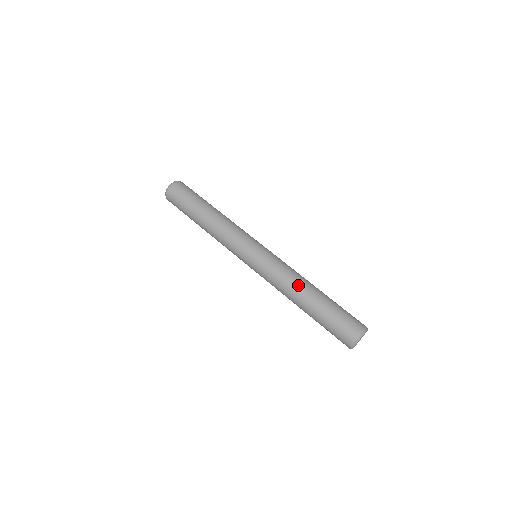
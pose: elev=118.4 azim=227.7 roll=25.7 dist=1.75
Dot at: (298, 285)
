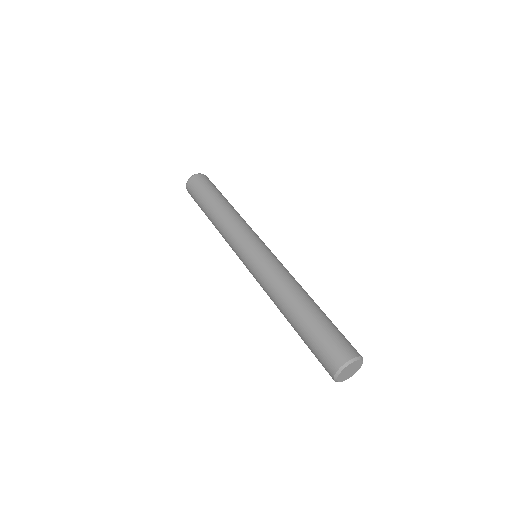
Dot at: (279, 300)
